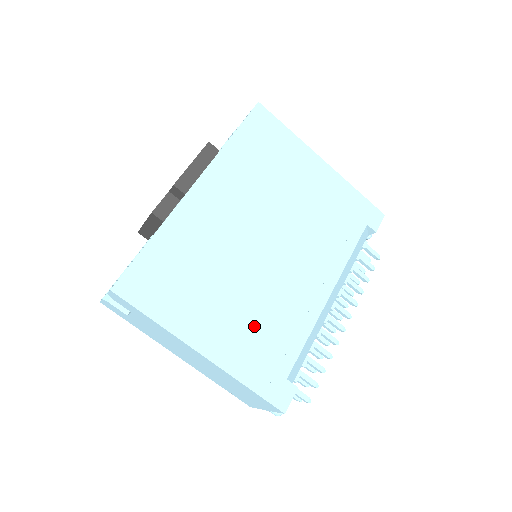
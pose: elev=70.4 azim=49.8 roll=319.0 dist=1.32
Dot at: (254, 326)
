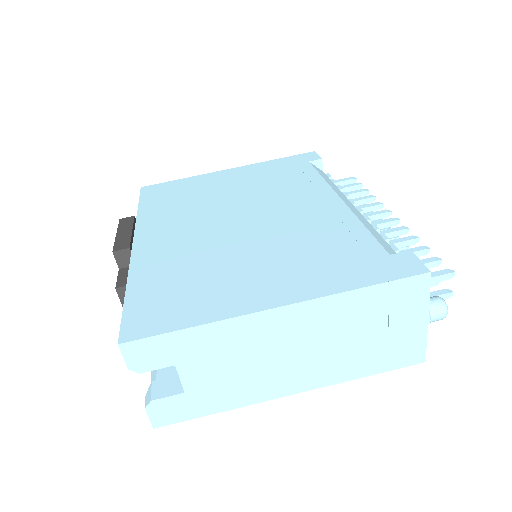
Dot at: (301, 256)
